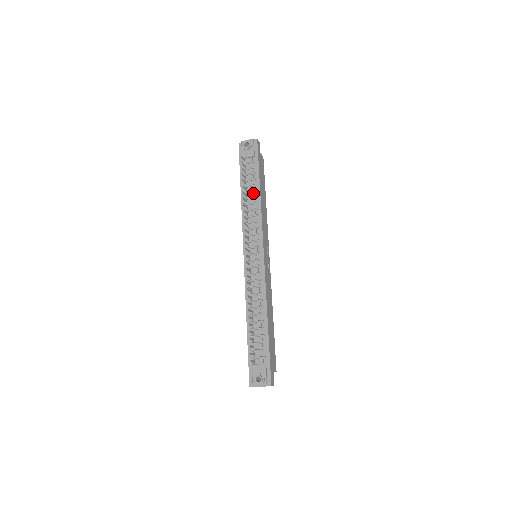
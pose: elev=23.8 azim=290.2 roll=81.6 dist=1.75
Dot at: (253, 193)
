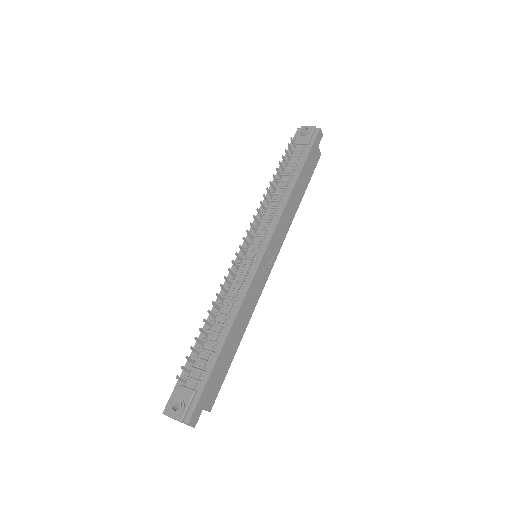
Dot at: (287, 183)
